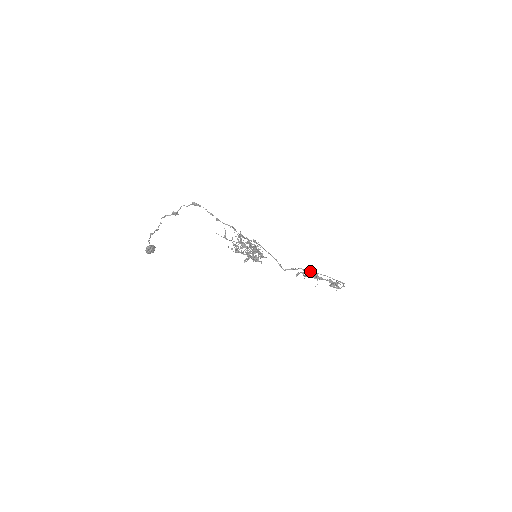
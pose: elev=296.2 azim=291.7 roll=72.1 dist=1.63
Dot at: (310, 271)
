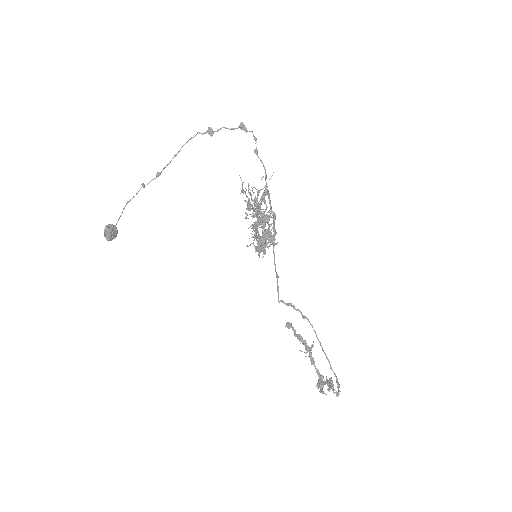
Dot at: (310, 323)
